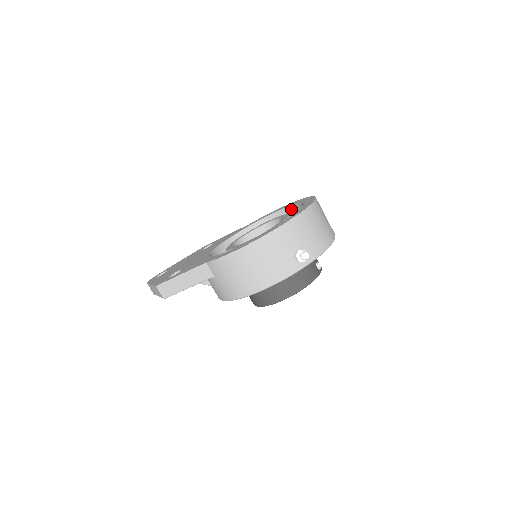
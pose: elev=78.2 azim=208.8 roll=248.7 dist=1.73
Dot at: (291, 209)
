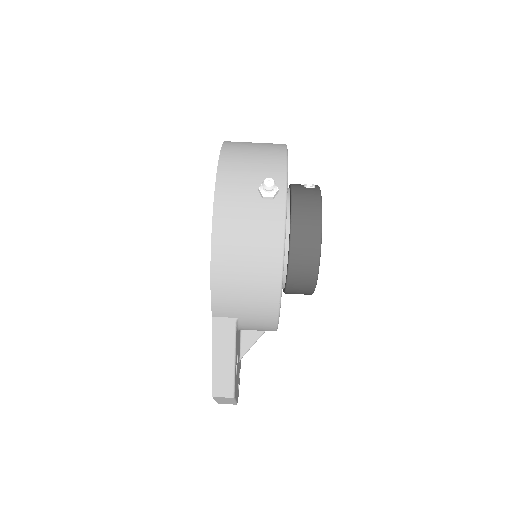
Dot at: occluded
